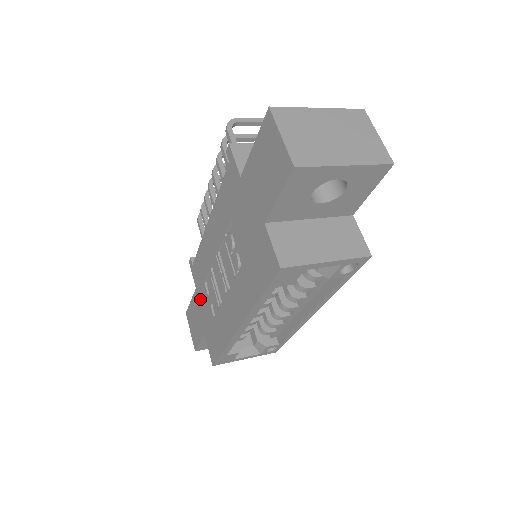
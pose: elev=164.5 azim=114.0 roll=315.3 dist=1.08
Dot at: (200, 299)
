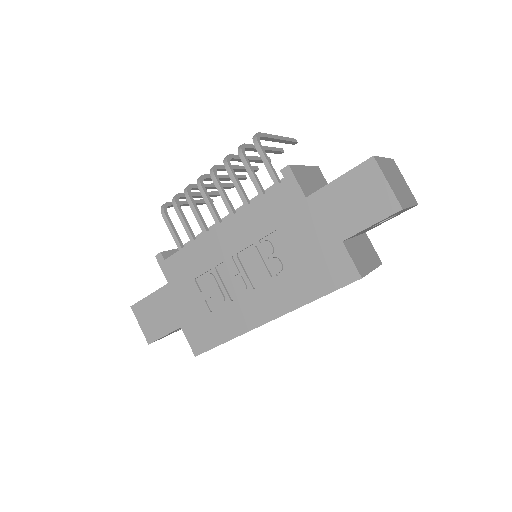
Dot at: (178, 294)
